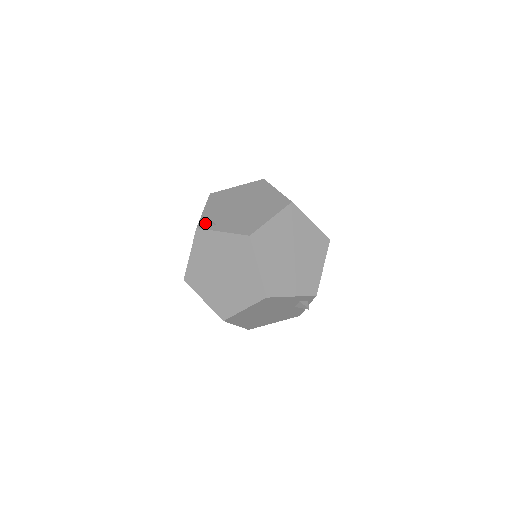
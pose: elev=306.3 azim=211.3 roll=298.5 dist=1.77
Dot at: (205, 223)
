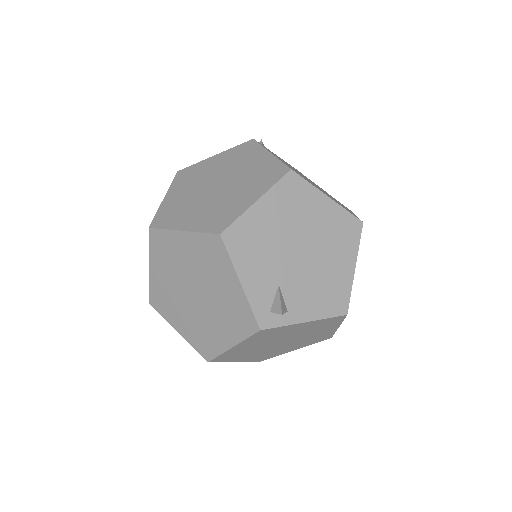
Dot at: (267, 314)
